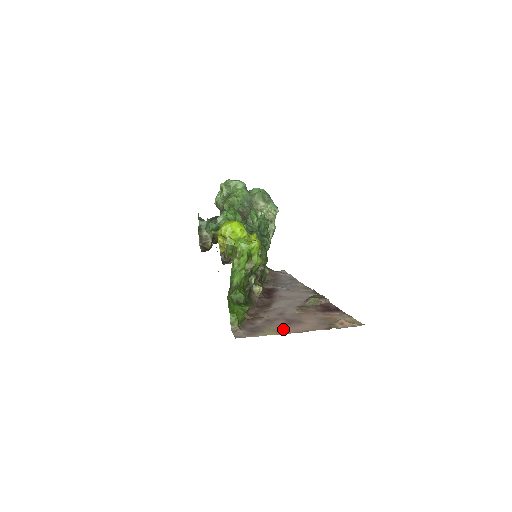
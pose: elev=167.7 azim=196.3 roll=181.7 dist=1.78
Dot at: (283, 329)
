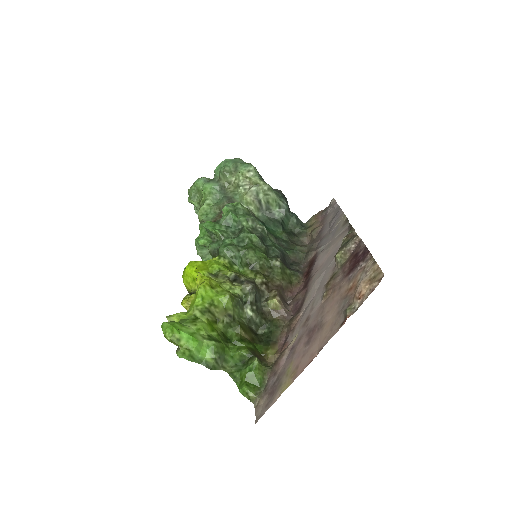
Dot at: (299, 363)
